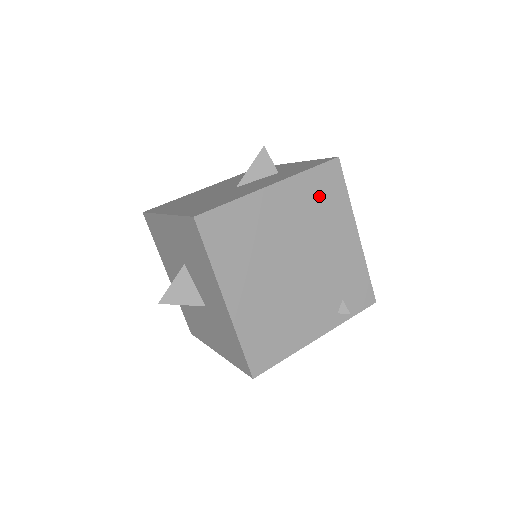
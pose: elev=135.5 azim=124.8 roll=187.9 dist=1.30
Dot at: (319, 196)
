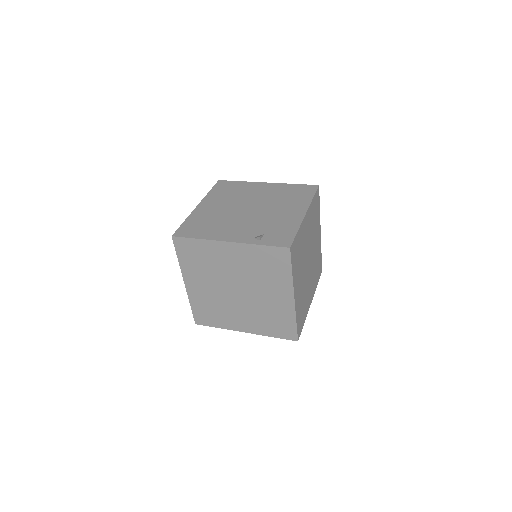
Dot at: (291, 193)
